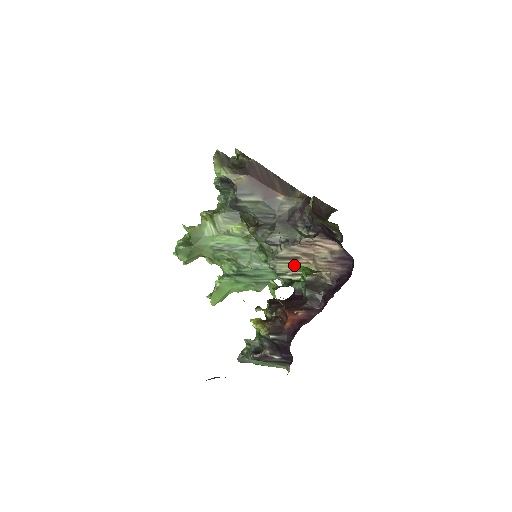
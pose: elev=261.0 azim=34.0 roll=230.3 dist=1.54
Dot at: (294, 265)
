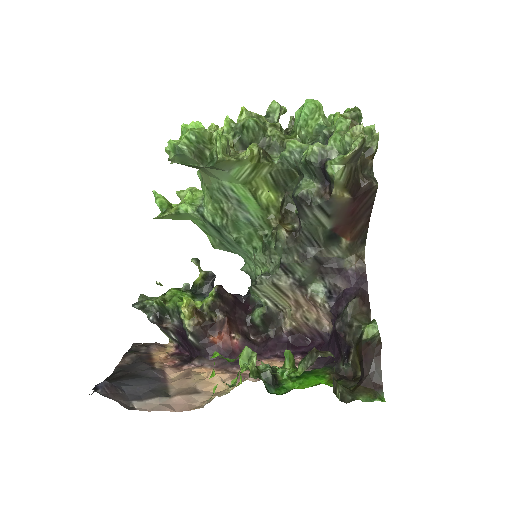
Dot at: (277, 296)
